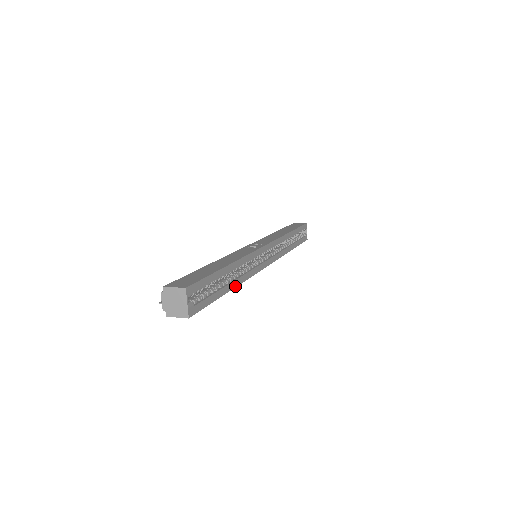
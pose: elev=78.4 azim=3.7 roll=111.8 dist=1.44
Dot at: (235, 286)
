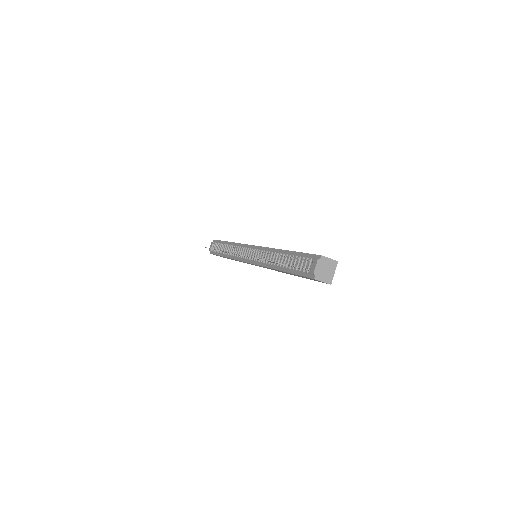
Dot at: occluded
